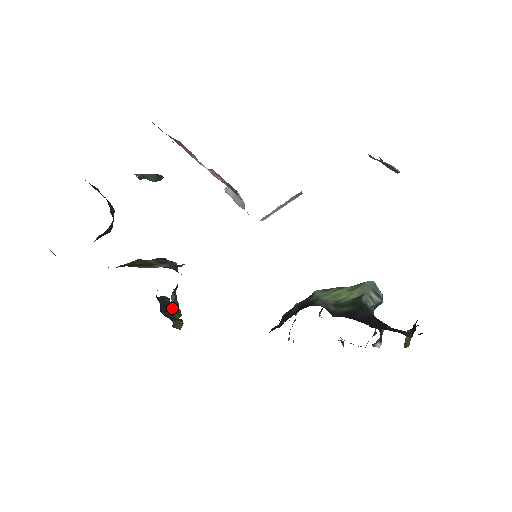
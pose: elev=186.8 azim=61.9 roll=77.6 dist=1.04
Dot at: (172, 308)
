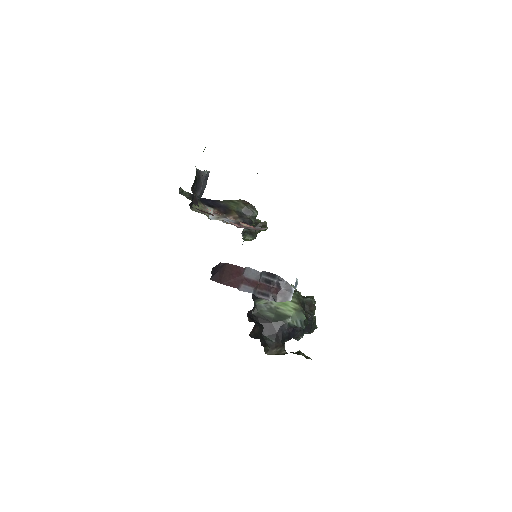
Dot at: (259, 226)
